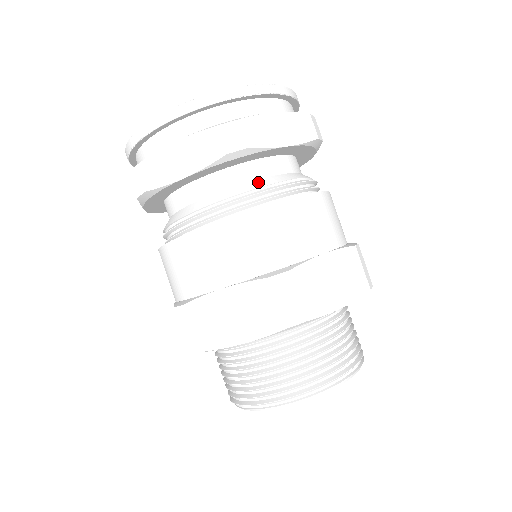
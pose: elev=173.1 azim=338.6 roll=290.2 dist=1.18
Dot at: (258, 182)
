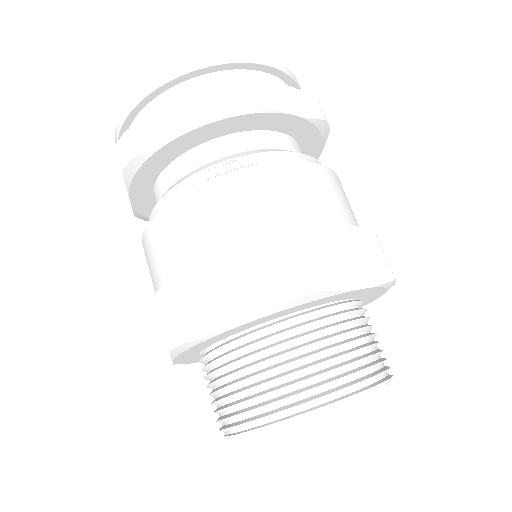
Dot at: (173, 185)
